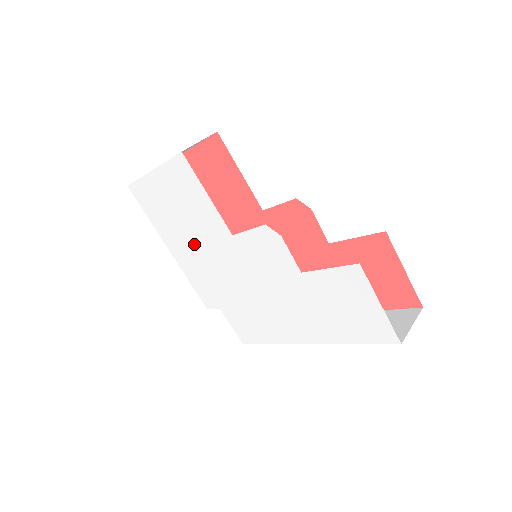
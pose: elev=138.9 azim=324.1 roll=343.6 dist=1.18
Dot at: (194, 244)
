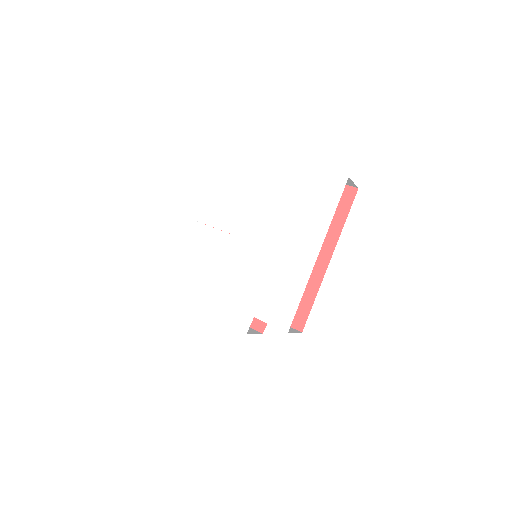
Dot at: (212, 276)
